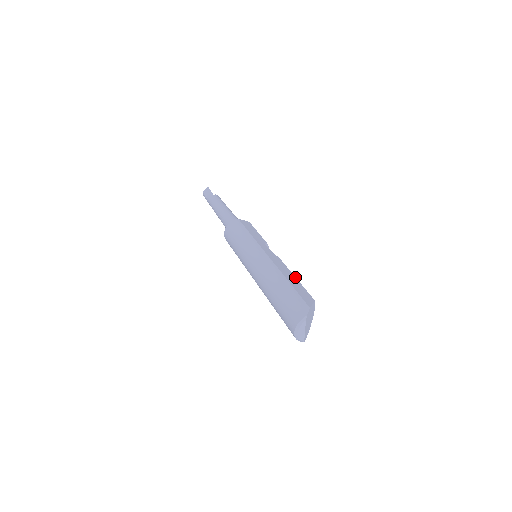
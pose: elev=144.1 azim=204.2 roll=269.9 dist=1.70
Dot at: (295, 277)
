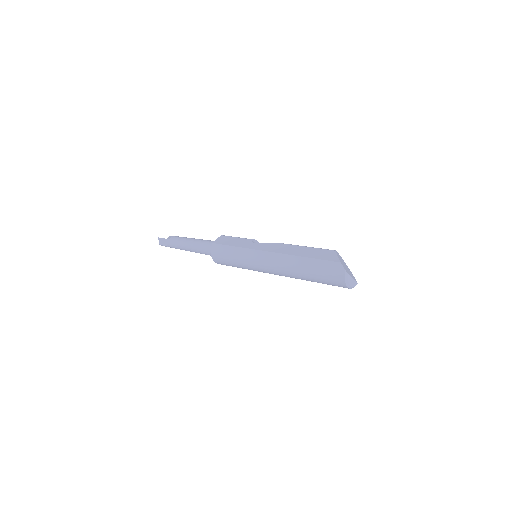
Dot at: (302, 247)
